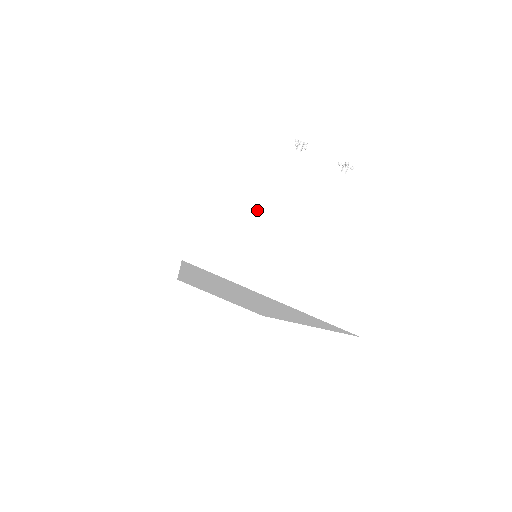
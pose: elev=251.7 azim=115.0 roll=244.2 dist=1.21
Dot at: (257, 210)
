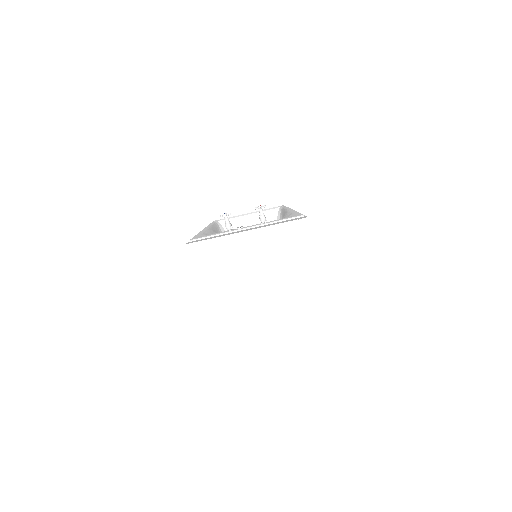
Dot at: (226, 284)
